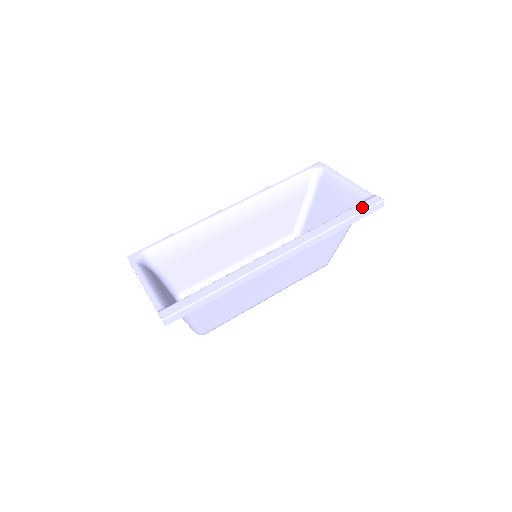
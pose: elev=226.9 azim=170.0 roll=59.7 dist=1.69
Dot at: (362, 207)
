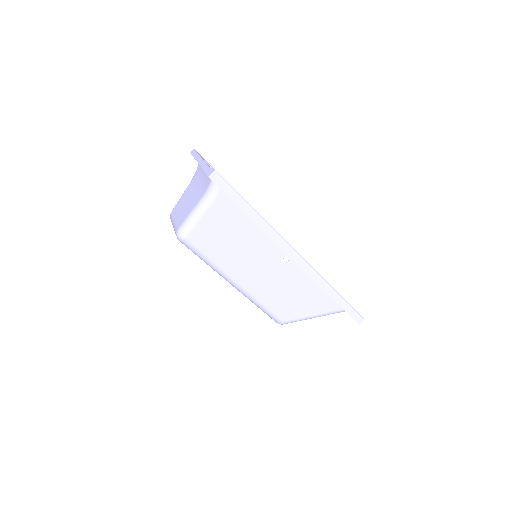
Dot at: occluded
